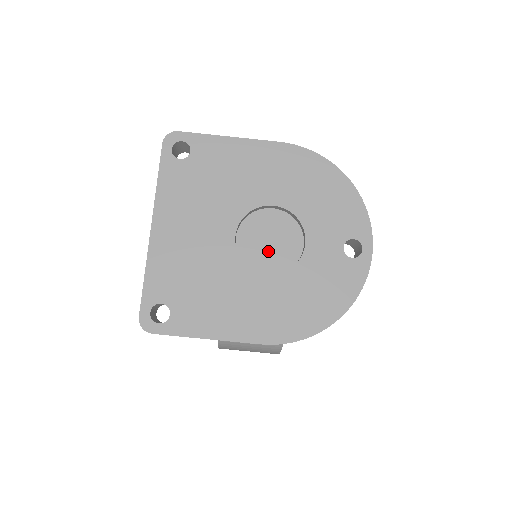
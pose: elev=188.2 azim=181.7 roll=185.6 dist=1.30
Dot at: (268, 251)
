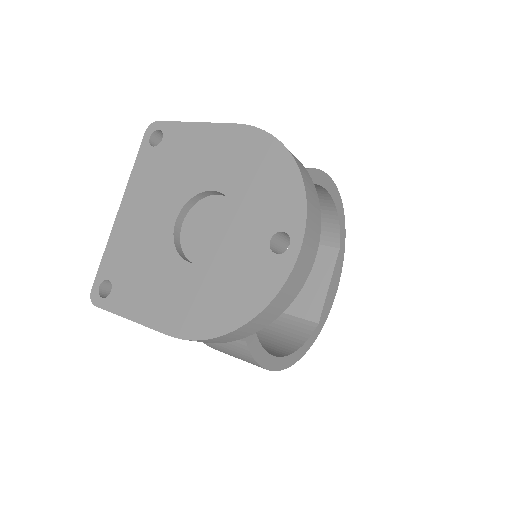
Dot at: (205, 240)
